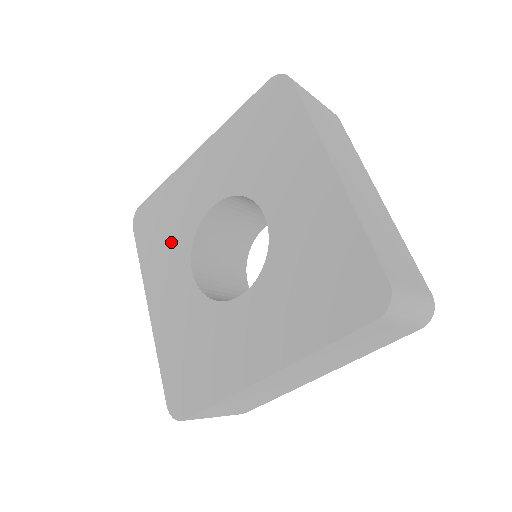
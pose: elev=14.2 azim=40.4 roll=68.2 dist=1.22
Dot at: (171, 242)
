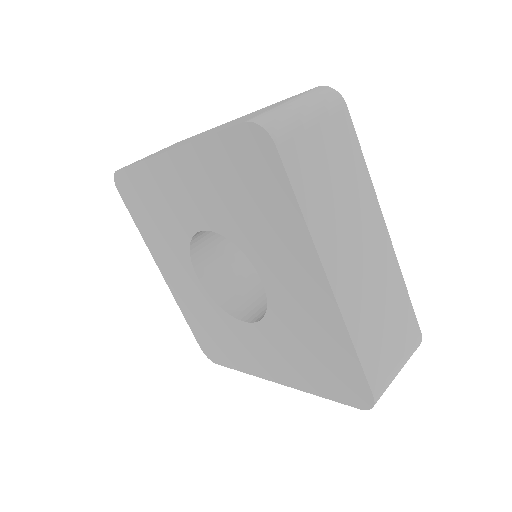
Dot at: (166, 234)
